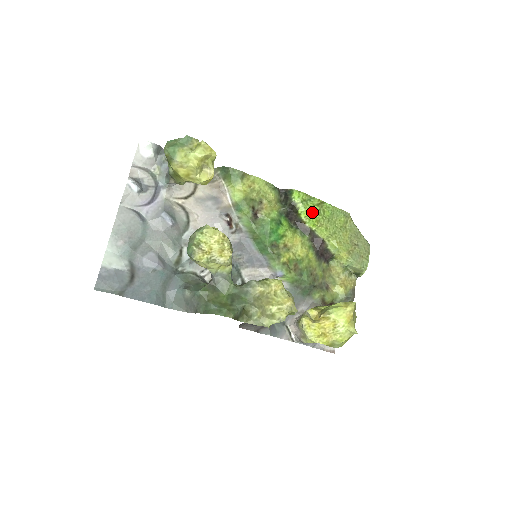
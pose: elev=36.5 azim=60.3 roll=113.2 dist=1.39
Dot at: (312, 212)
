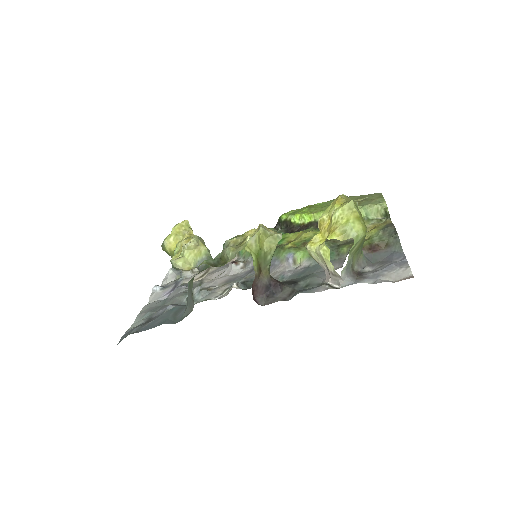
Dot at: (302, 213)
